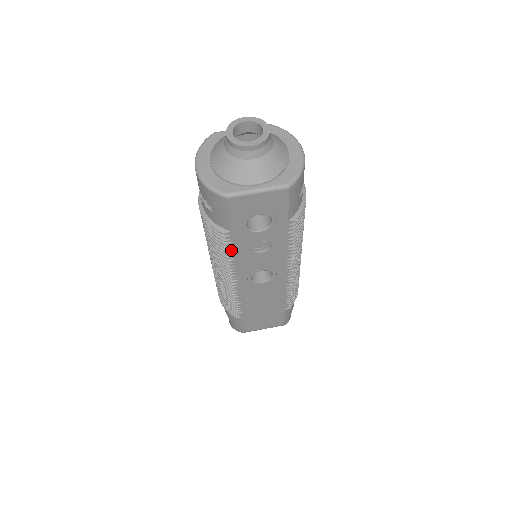
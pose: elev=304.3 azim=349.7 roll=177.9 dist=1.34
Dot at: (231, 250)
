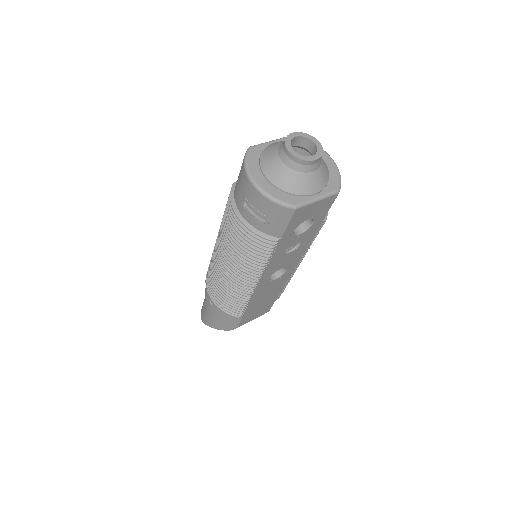
Dot at: (271, 255)
